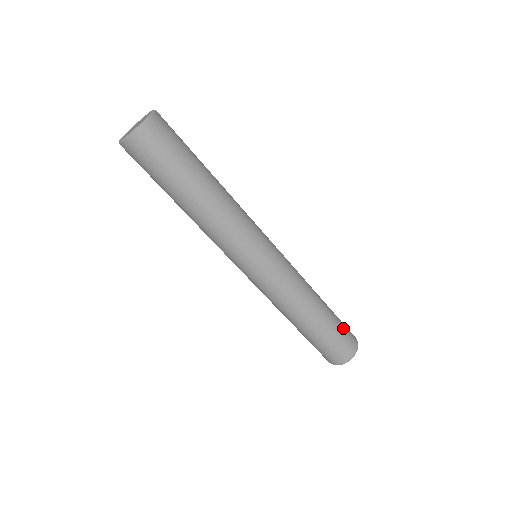
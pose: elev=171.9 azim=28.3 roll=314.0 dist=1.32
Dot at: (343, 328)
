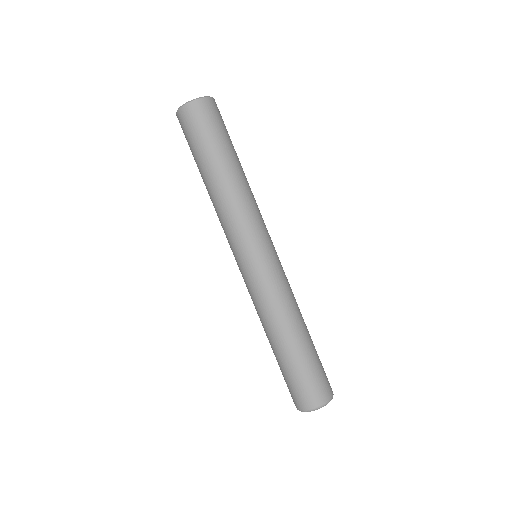
Dot at: (322, 367)
